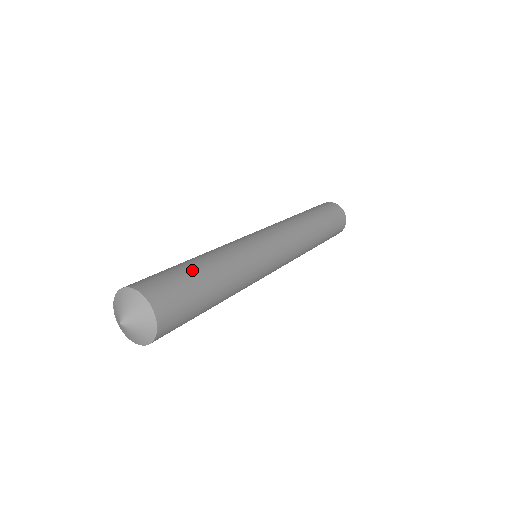
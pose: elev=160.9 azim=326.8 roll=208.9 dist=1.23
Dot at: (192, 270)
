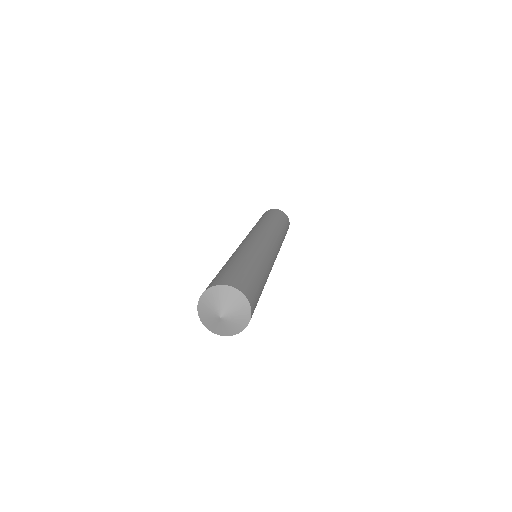
Dot at: (249, 268)
